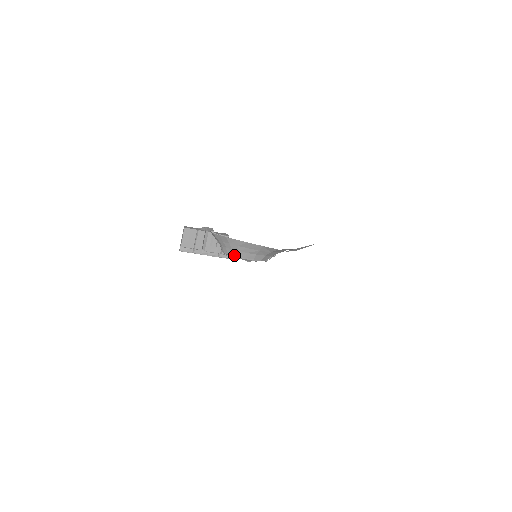
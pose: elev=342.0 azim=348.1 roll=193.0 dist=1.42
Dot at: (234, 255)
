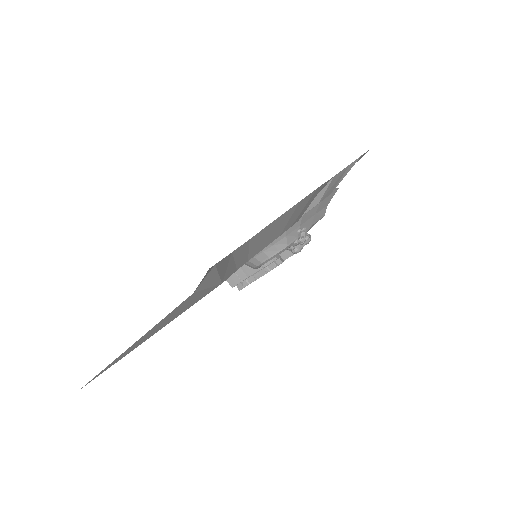
Dot at: (254, 266)
